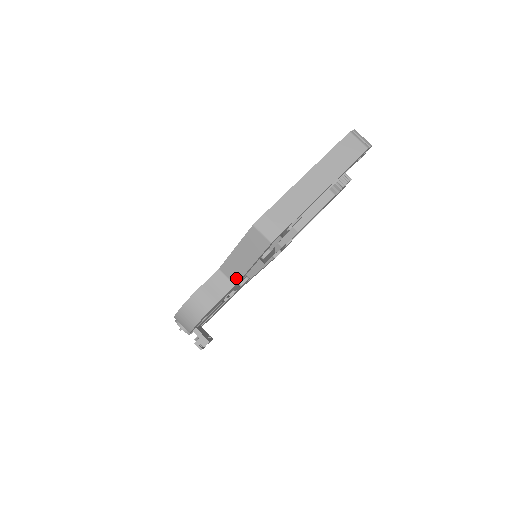
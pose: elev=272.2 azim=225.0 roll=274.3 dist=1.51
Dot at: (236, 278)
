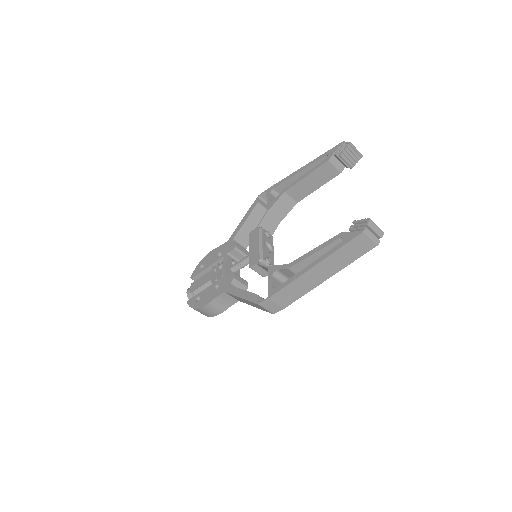
Dot at: occluded
